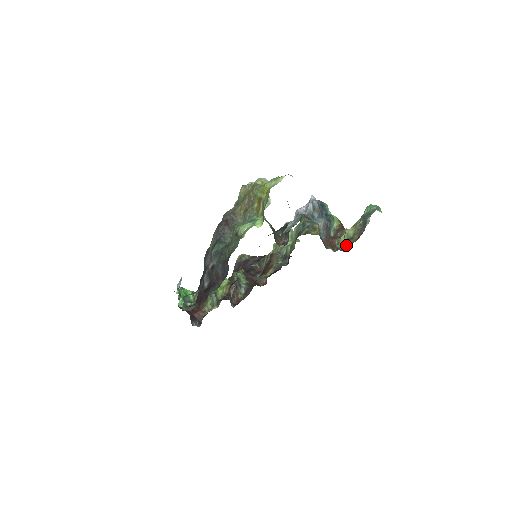
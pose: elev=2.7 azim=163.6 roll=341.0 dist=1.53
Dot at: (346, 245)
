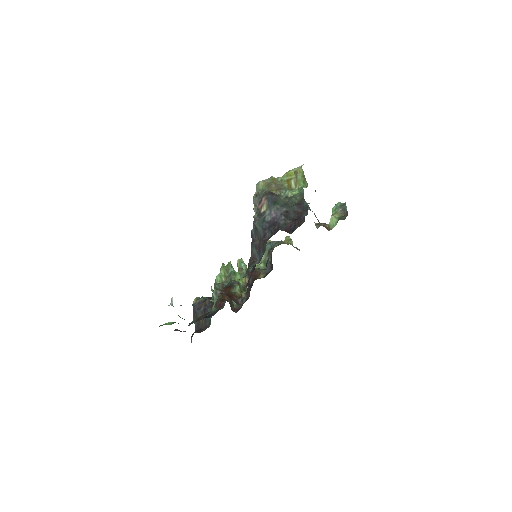
Dot at: (344, 217)
